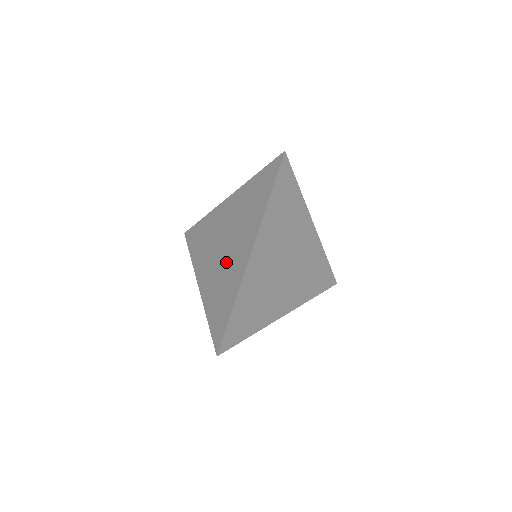
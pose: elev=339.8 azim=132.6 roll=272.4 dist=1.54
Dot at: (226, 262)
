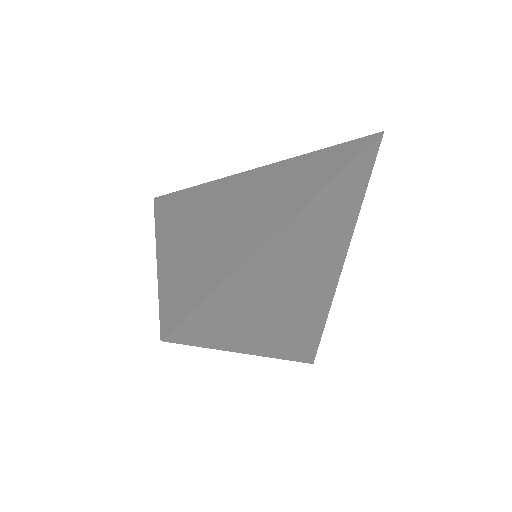
Dot at: (230, 226)
